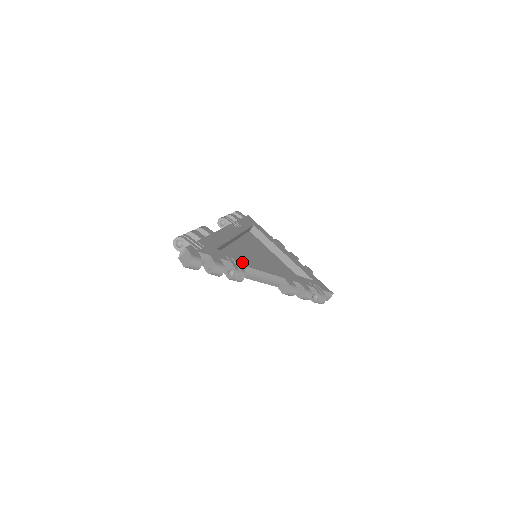
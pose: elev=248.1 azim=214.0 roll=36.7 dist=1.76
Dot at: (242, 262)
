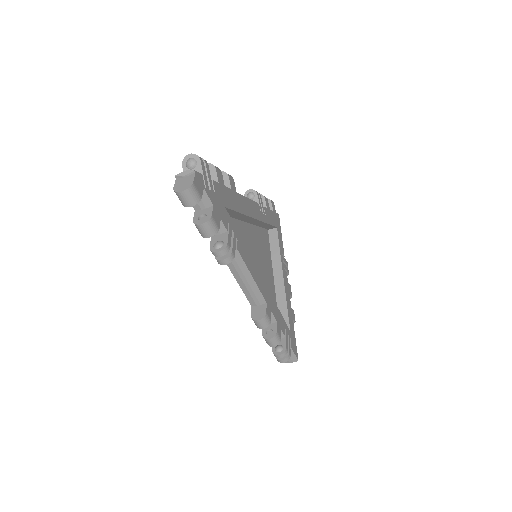
Dot at: (239, 246)
